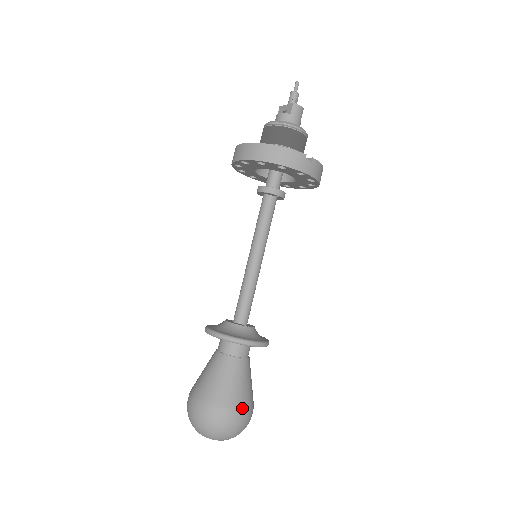
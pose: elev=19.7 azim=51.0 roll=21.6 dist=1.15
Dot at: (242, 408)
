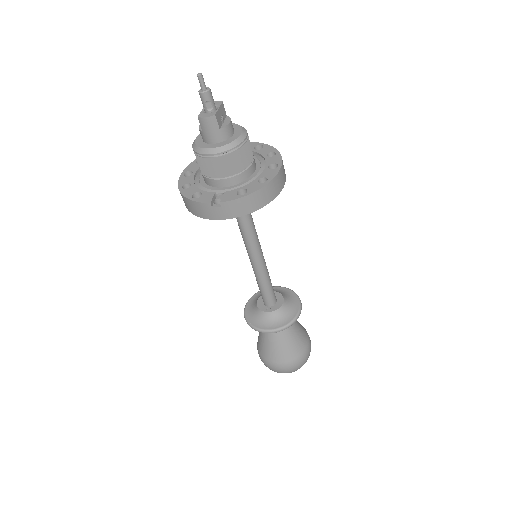
Dot at: (280, 364)
